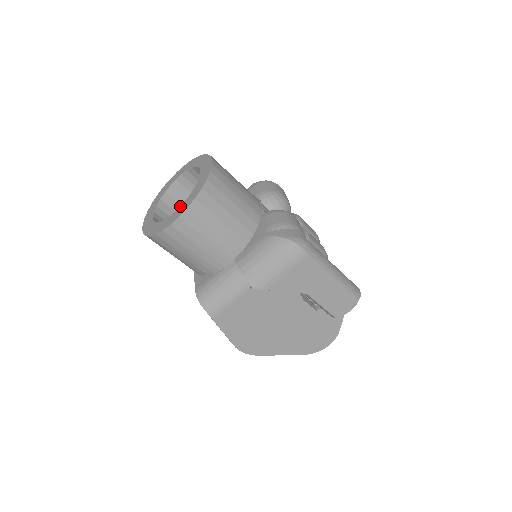
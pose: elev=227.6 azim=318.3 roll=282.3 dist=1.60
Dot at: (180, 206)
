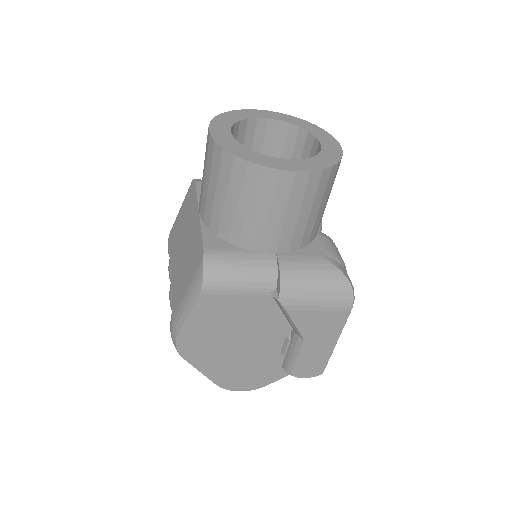
Dot at: (294, 159)
